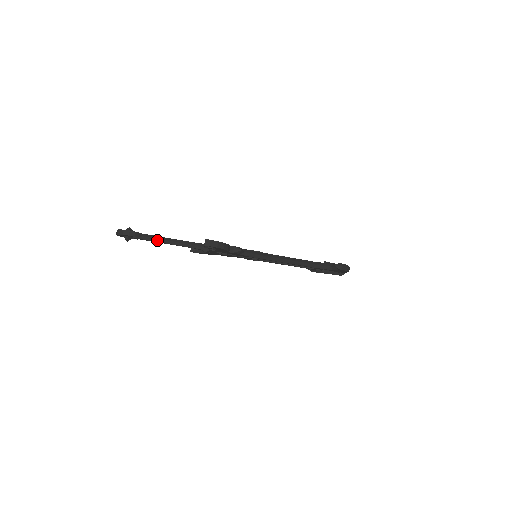
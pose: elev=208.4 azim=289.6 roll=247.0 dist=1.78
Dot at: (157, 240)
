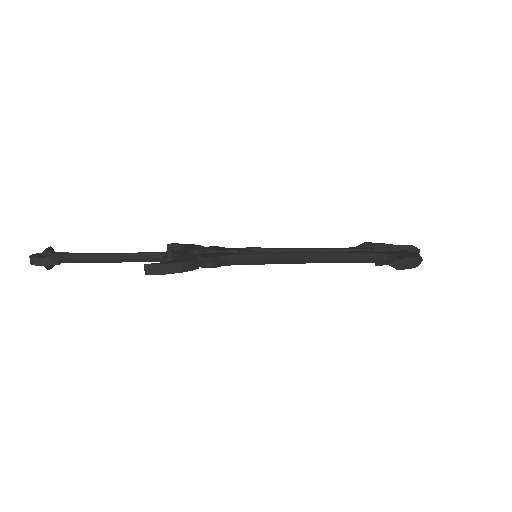
Dot at: (92, 260)
